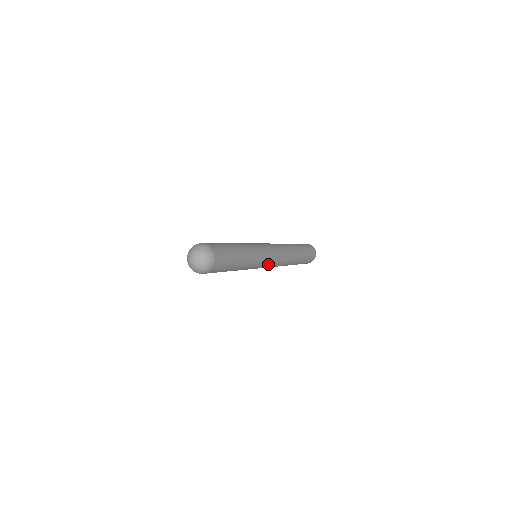
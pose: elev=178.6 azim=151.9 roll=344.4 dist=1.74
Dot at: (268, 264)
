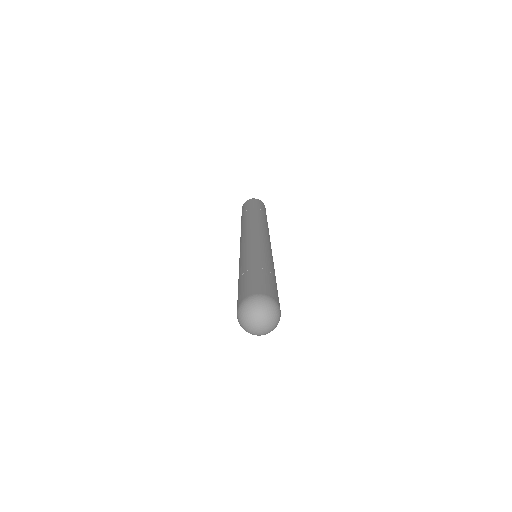
Dot at: occluded
